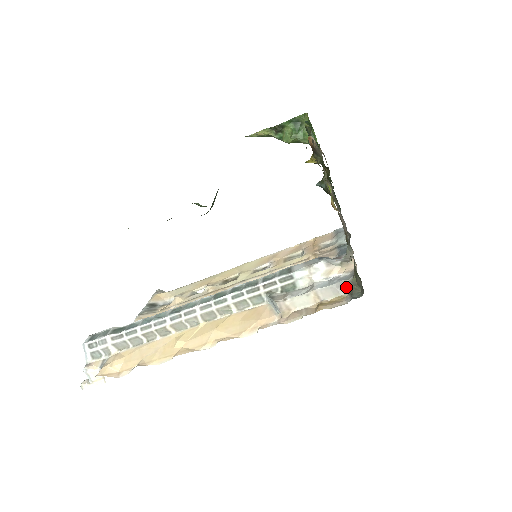
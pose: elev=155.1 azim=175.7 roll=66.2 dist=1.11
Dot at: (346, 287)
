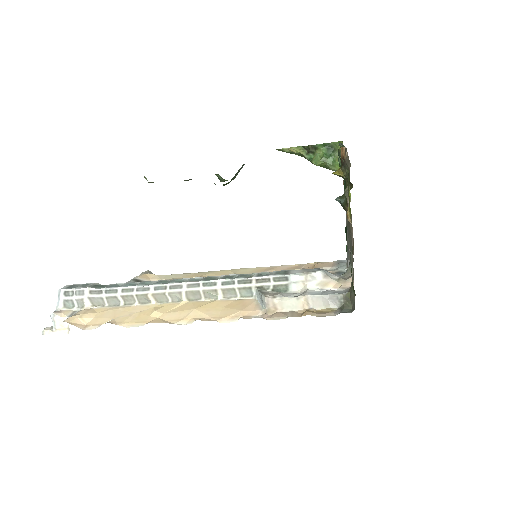
Dot at: (338, 301)
